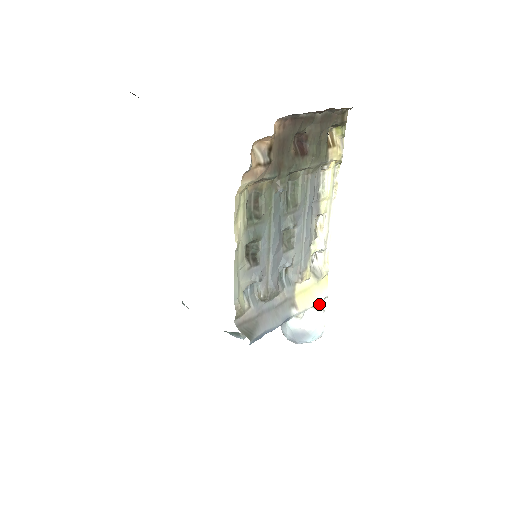
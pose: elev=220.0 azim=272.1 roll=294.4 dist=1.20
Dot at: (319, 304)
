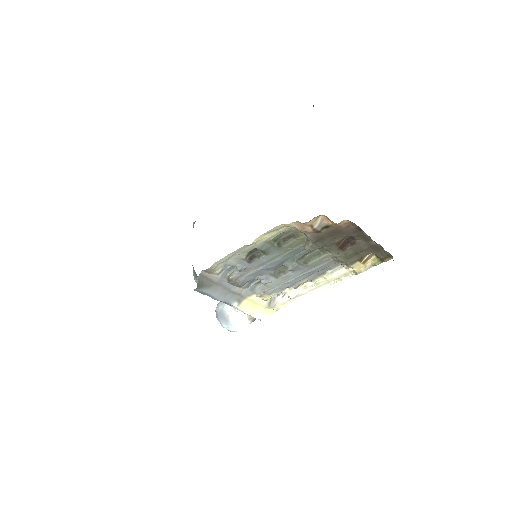
Dot at: occluded
